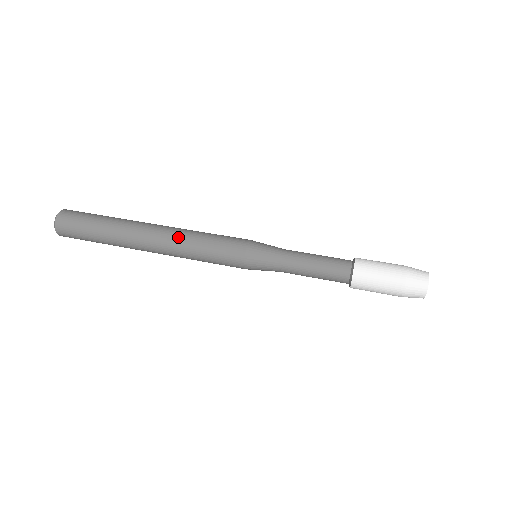
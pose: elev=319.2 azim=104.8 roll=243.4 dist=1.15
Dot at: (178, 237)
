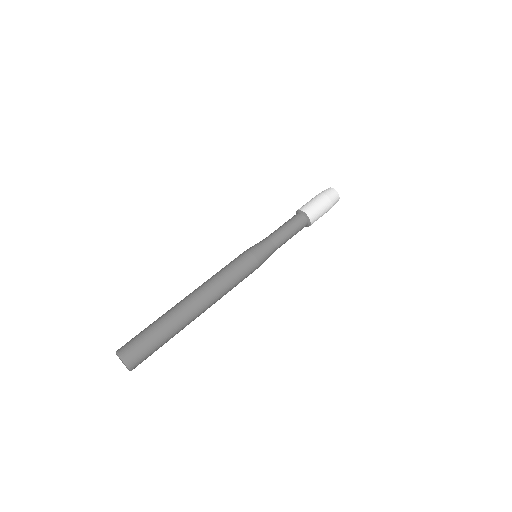
Dot at: (218, 293)
